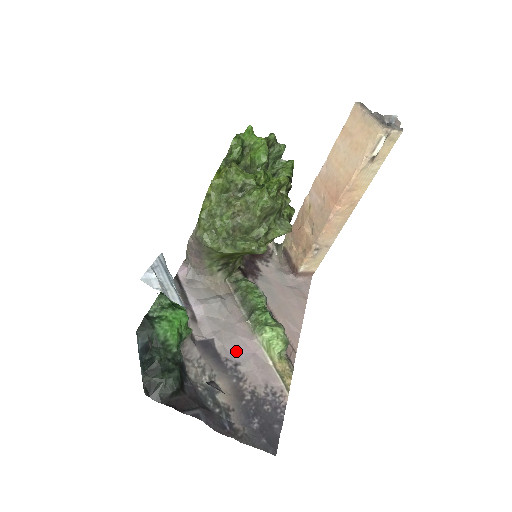
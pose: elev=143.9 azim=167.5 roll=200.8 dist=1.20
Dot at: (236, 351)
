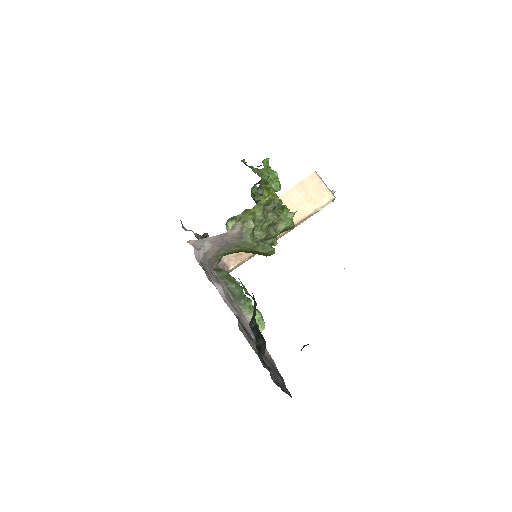
Dot at: (246, 327)
